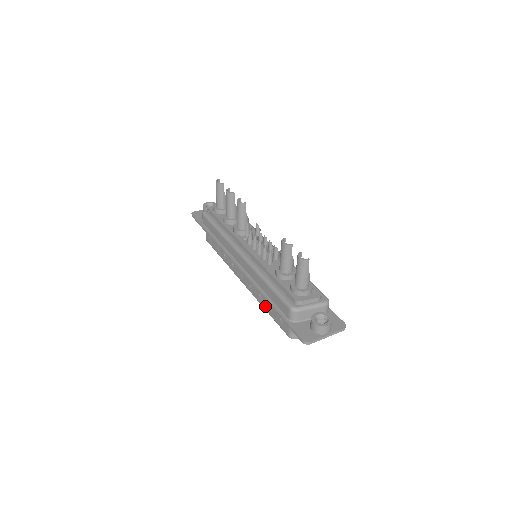
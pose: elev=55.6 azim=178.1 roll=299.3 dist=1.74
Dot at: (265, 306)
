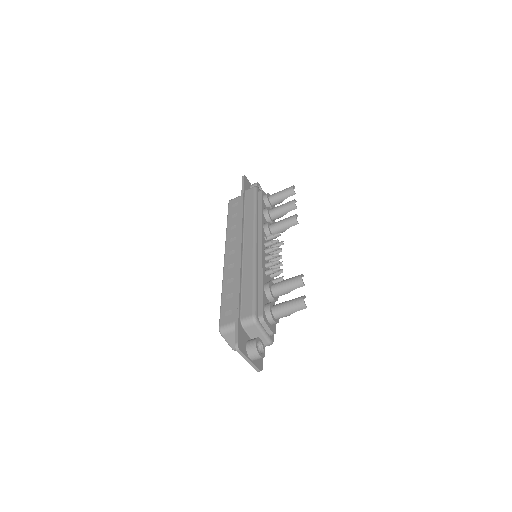
Dot at: (226, 290)
